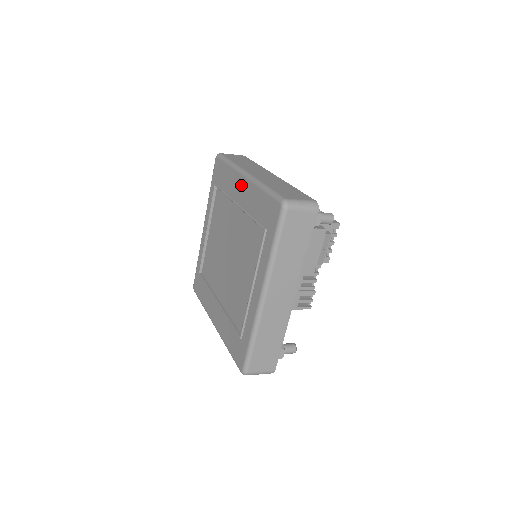
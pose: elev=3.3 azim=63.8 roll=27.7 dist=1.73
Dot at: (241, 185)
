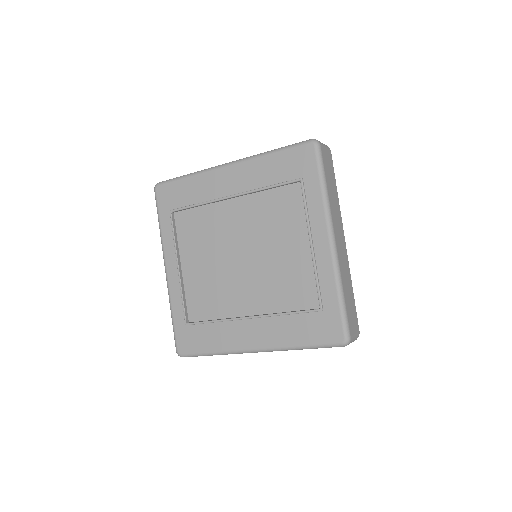
Dot at: (228, 176)
